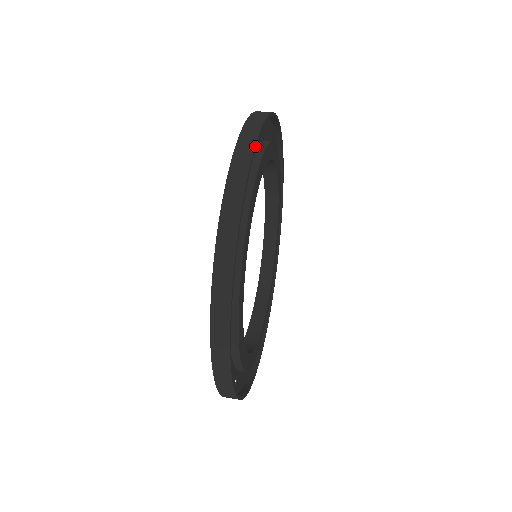
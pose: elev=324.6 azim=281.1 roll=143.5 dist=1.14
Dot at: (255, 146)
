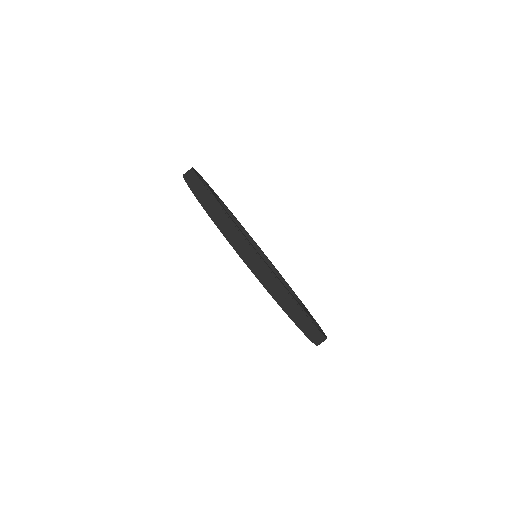
Dot at: (316, 328)
